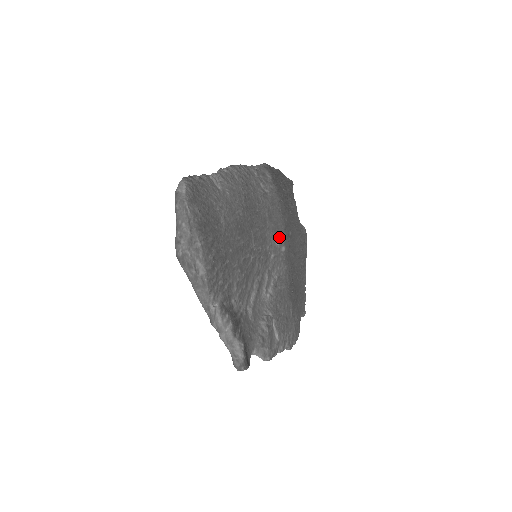
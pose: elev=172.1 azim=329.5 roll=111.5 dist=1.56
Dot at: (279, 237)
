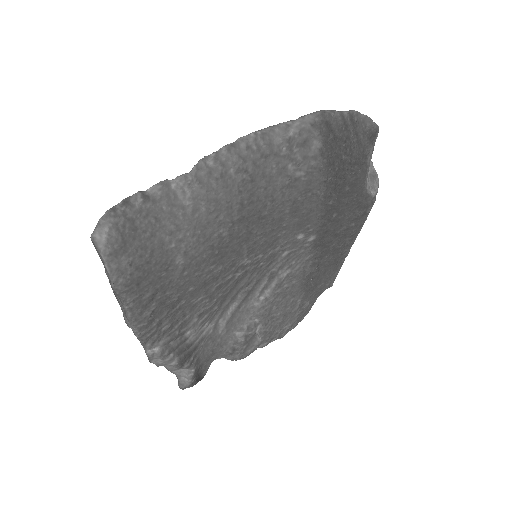
Dot at: (307, 229)
